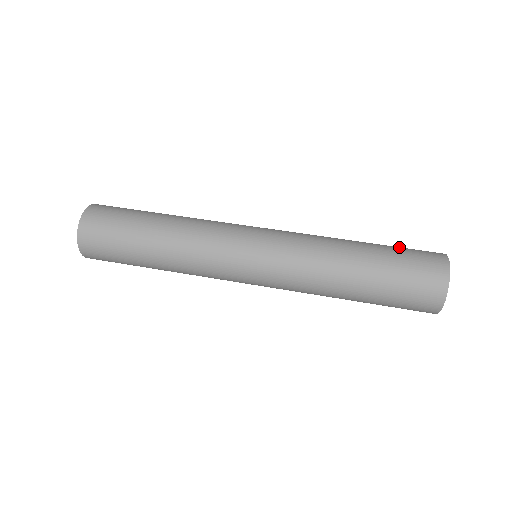
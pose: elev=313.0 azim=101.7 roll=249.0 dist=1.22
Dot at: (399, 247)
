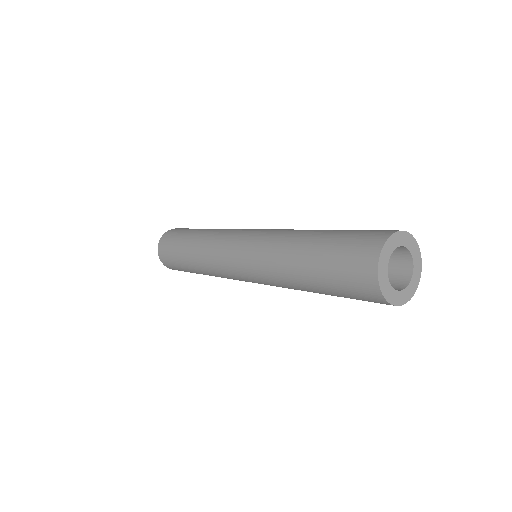
Dot at: occluded
